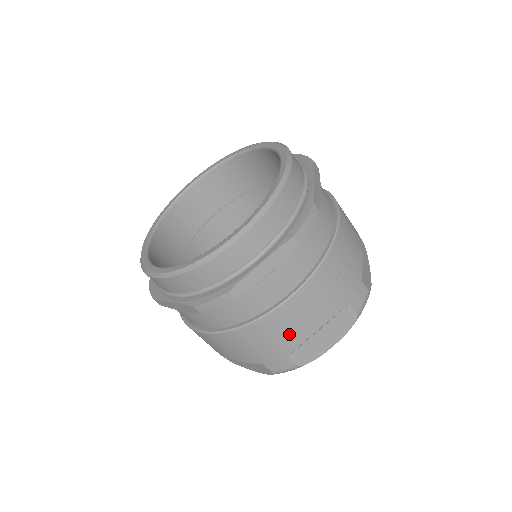
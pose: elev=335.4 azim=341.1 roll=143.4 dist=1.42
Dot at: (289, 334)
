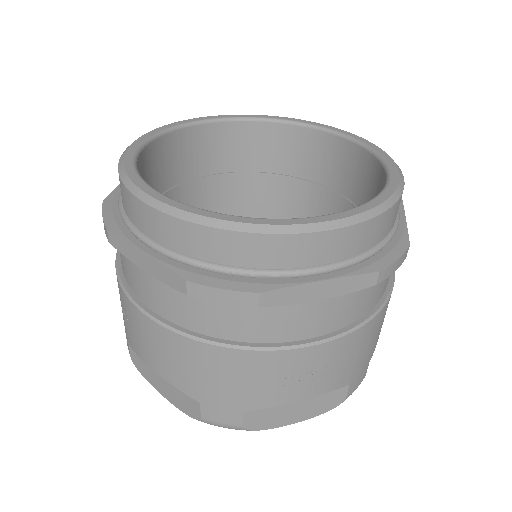
Dot at: (382, 324)
